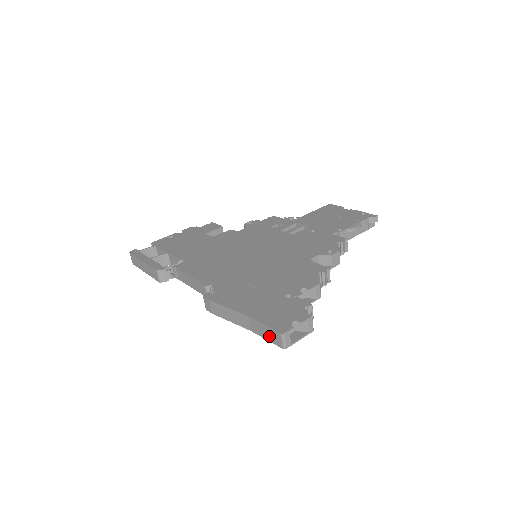
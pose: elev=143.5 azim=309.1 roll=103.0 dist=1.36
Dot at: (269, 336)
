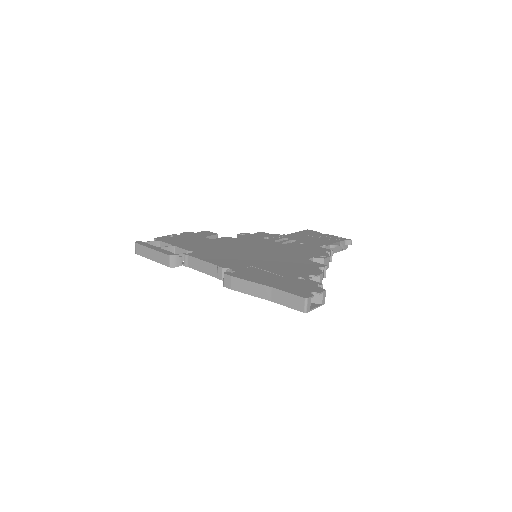
Dot at: (291, 303)
